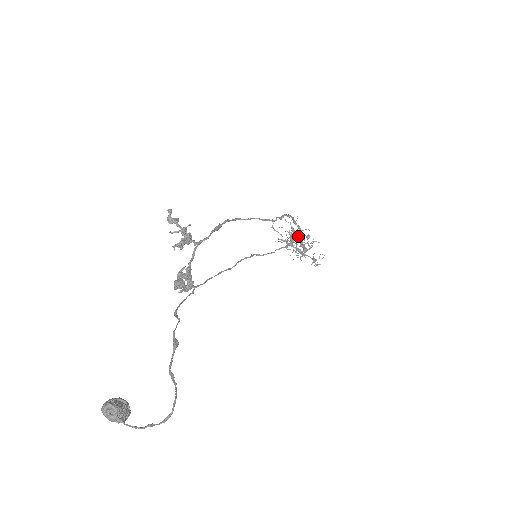
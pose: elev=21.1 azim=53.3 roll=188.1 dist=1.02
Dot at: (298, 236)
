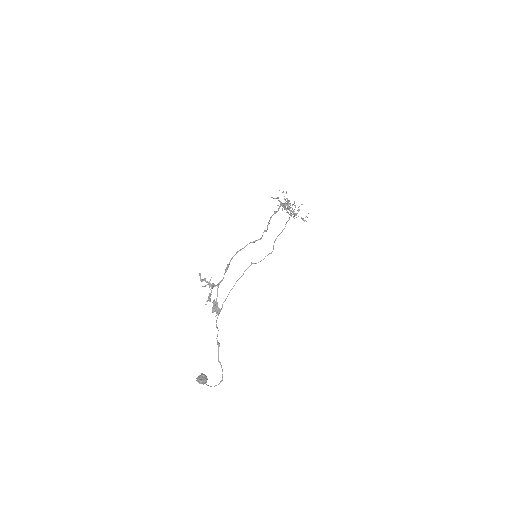
Dot at: (280, 233)
